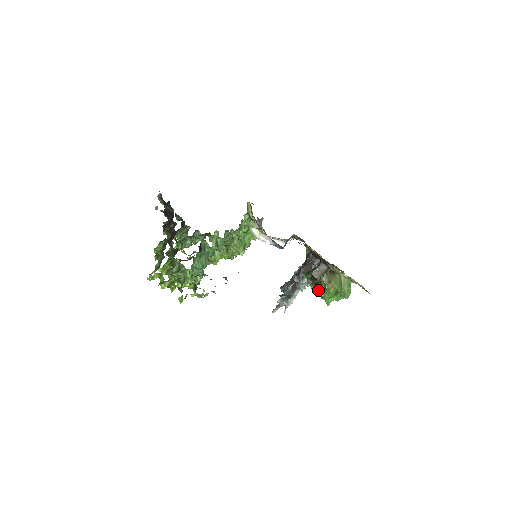
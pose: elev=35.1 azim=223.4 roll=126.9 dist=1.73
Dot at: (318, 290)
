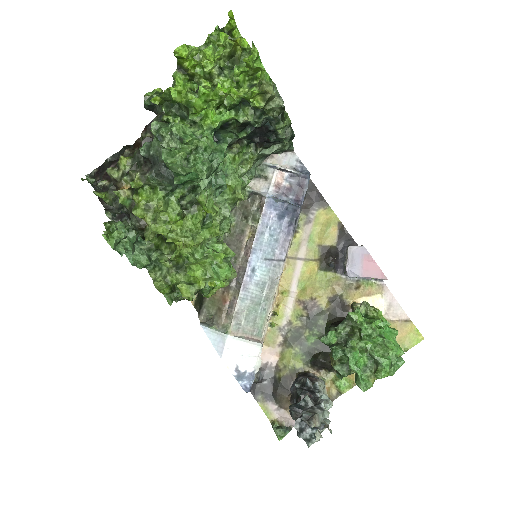
Dot at: (363, 319)
